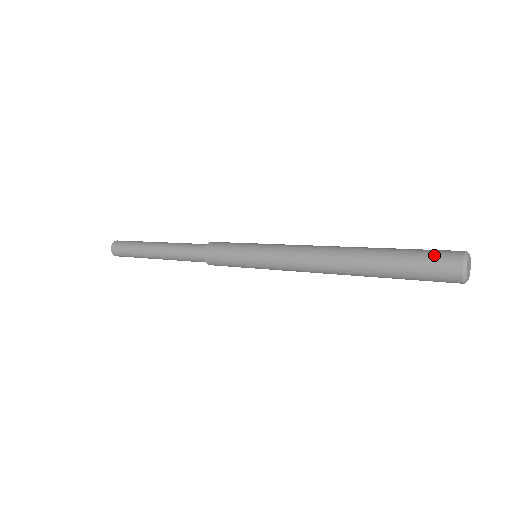
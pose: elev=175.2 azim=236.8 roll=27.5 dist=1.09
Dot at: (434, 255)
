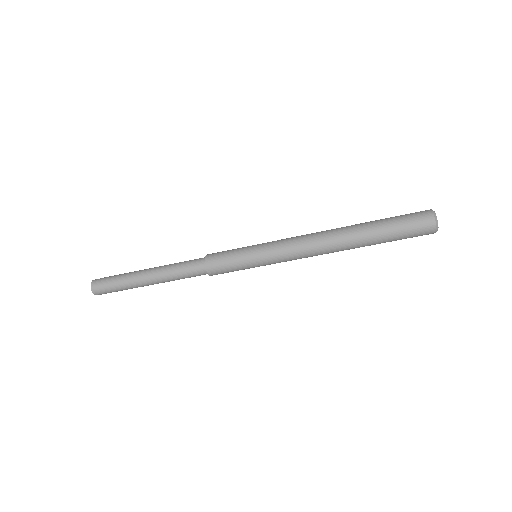
Dot at: (410, 213)
